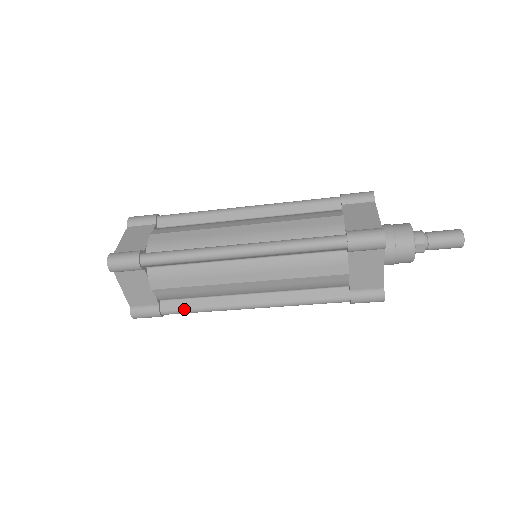
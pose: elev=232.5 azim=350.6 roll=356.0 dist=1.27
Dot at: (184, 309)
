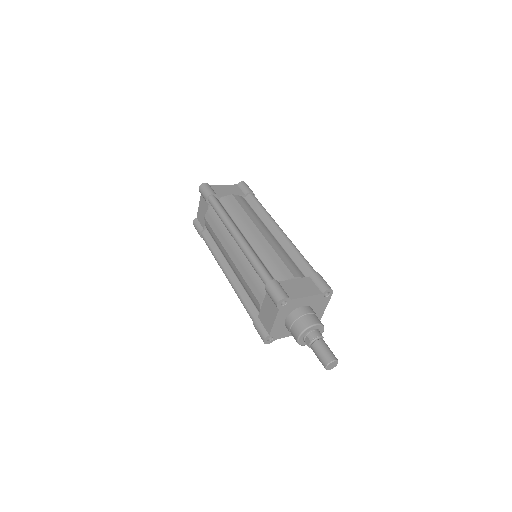
Dot at: (208, 242)
